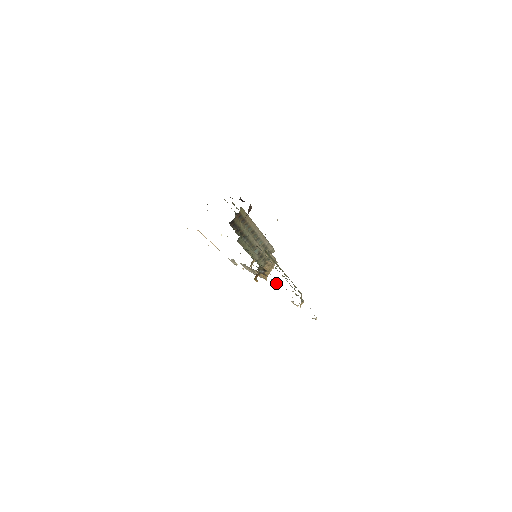
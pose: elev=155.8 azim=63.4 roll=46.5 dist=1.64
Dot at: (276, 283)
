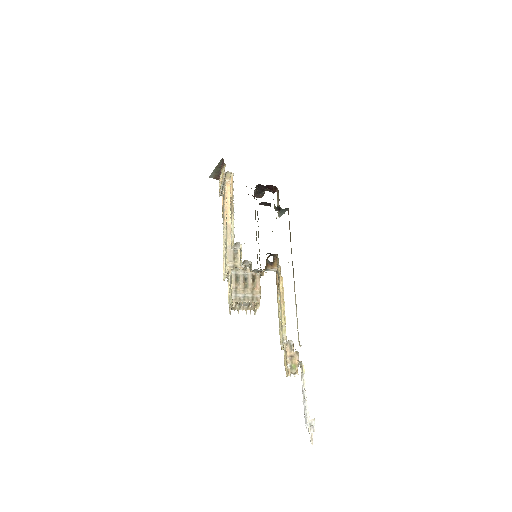
Dot at: (278, 291)
